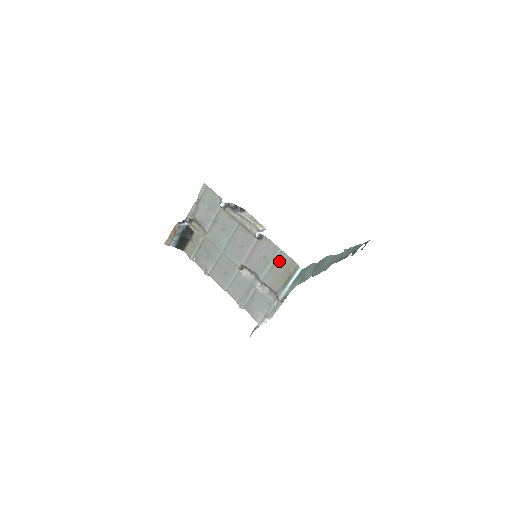
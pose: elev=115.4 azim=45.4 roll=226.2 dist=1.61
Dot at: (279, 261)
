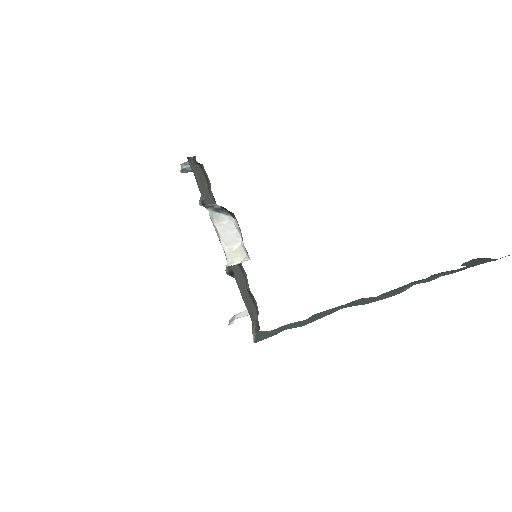
Dot at: (247, 307)
